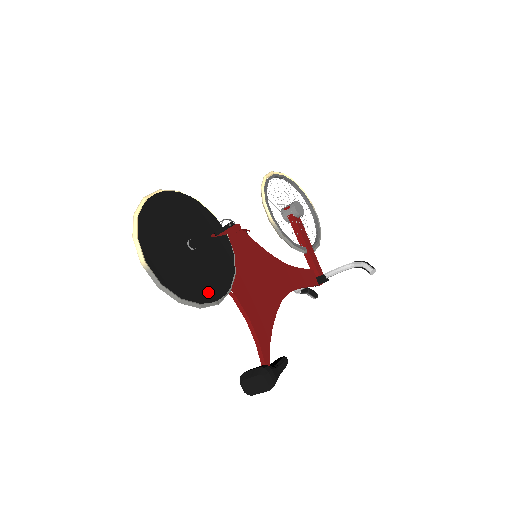
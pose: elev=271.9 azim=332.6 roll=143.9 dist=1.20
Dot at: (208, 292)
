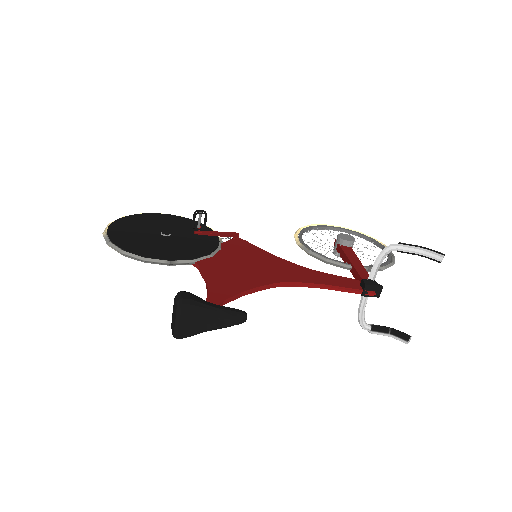
Dot at: (161, 254)
